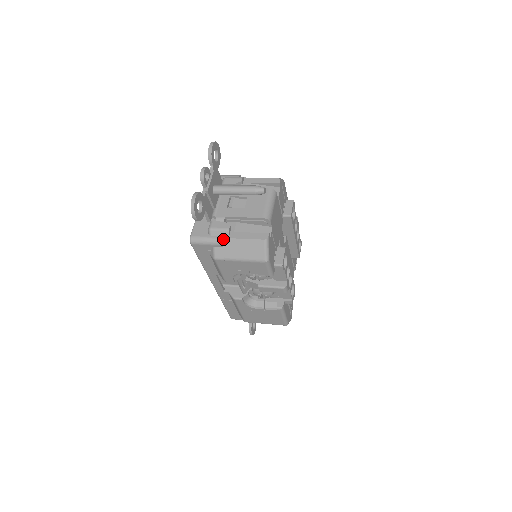
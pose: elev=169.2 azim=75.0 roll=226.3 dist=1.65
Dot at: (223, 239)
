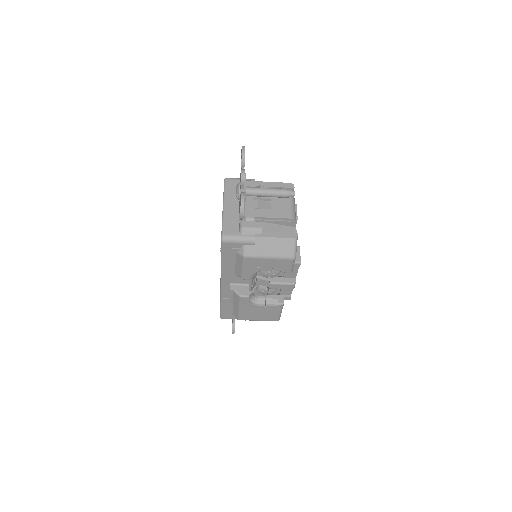
Dot at: (255, 238)
